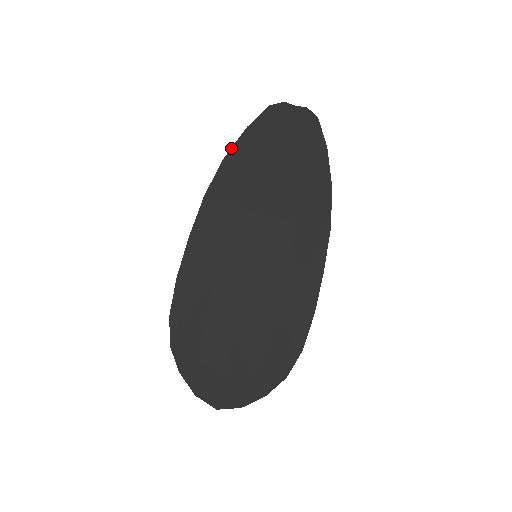
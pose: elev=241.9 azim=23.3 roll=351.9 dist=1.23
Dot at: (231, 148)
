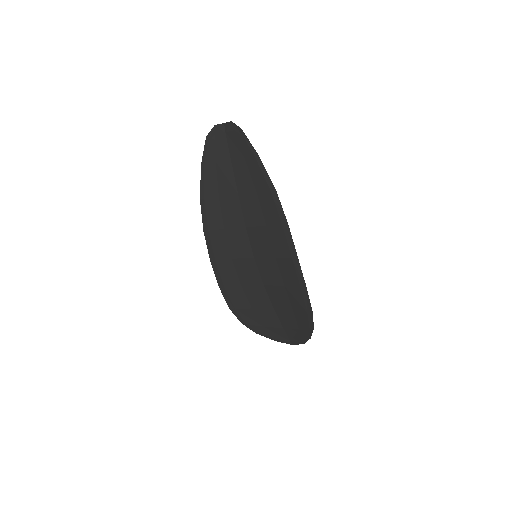
Dot at: (200, 187)
